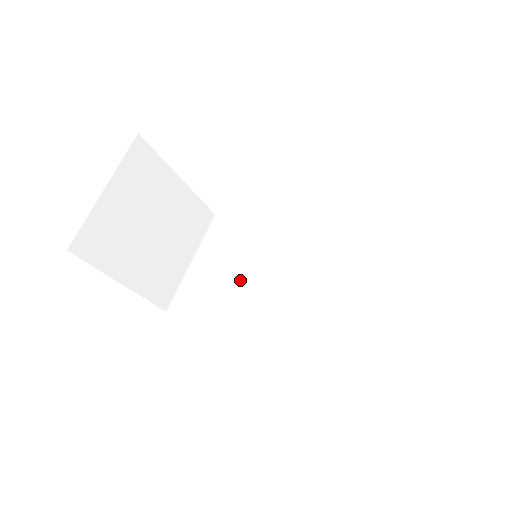
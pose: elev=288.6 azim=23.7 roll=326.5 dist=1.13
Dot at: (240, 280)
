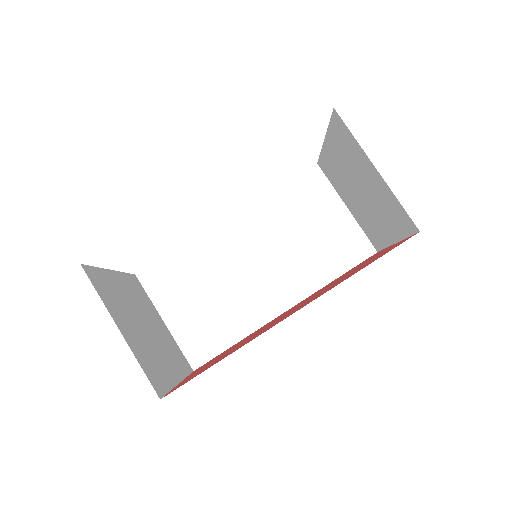
Dot at: (219, 292)
